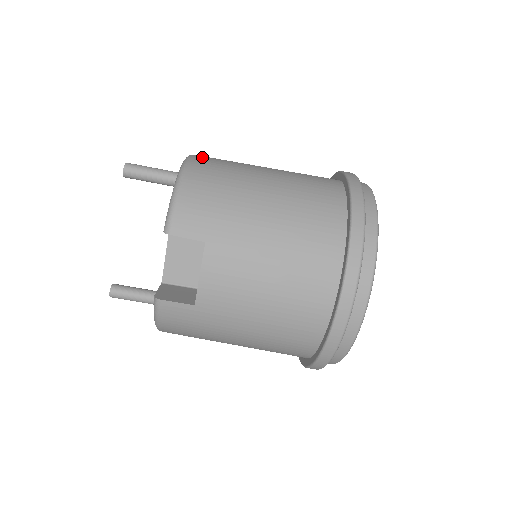
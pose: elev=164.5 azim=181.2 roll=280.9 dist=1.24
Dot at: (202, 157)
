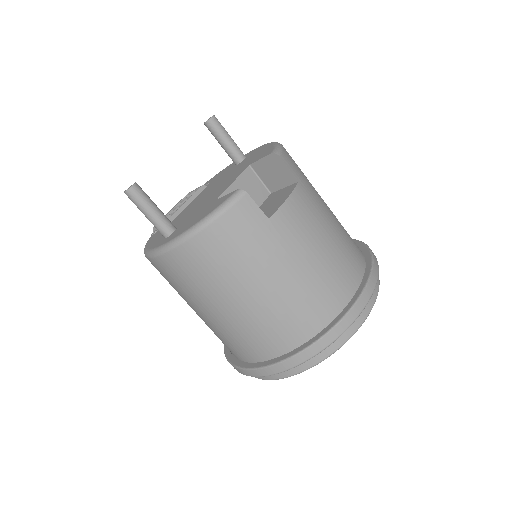
Dot at: occluded
